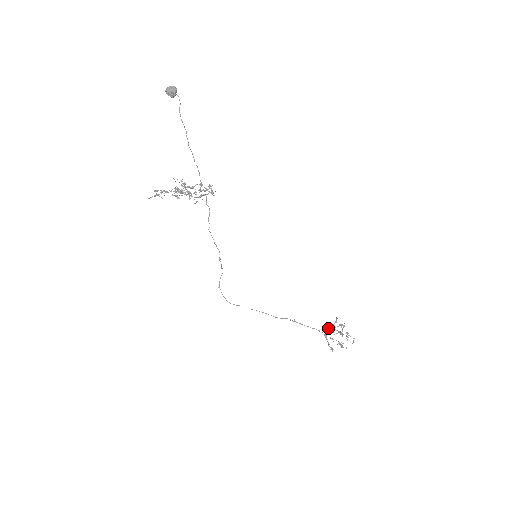
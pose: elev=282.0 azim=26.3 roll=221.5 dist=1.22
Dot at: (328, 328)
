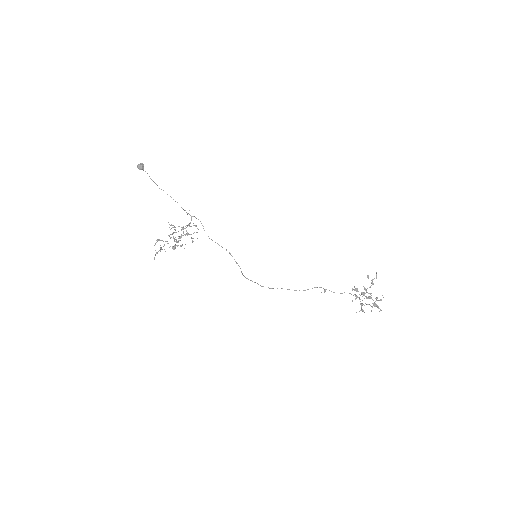
Dot at: (356, 295)
